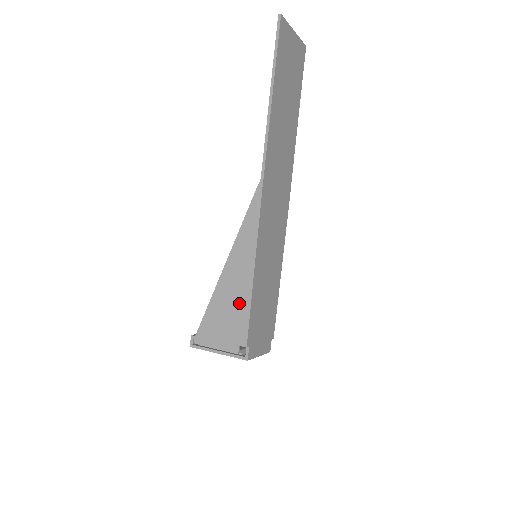
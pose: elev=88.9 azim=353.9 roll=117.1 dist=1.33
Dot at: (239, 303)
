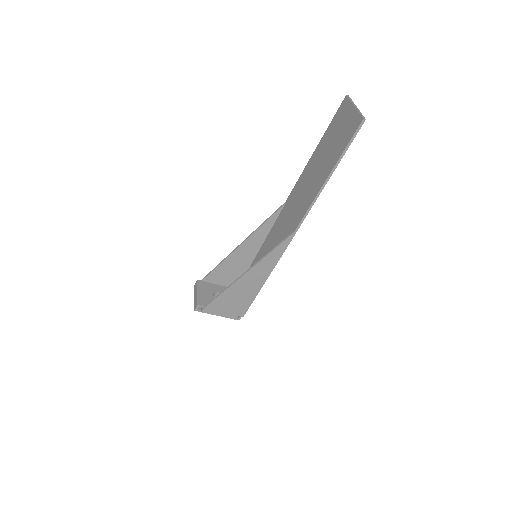
Dot at: (247, 296)
